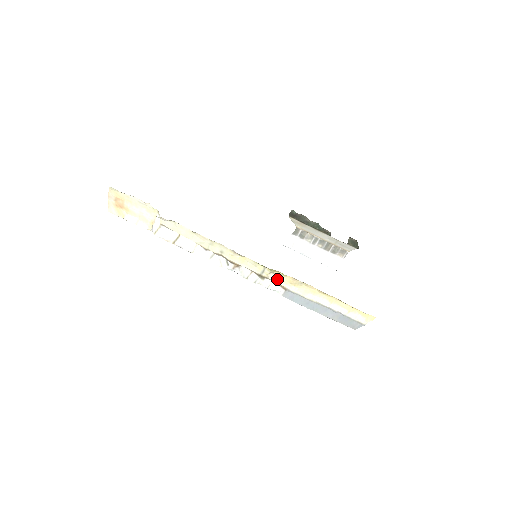
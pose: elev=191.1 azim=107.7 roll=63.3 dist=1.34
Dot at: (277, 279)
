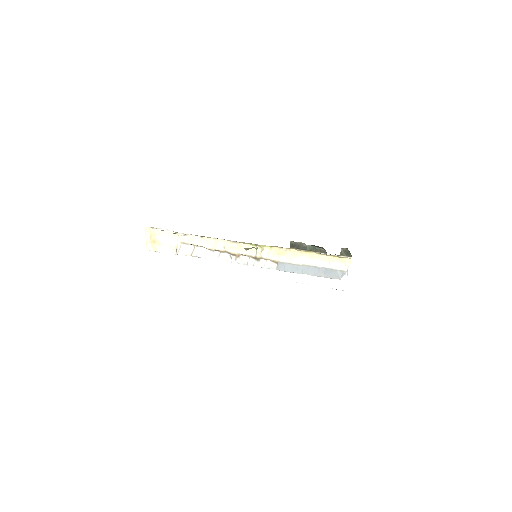
Dot at: (268, 255)
